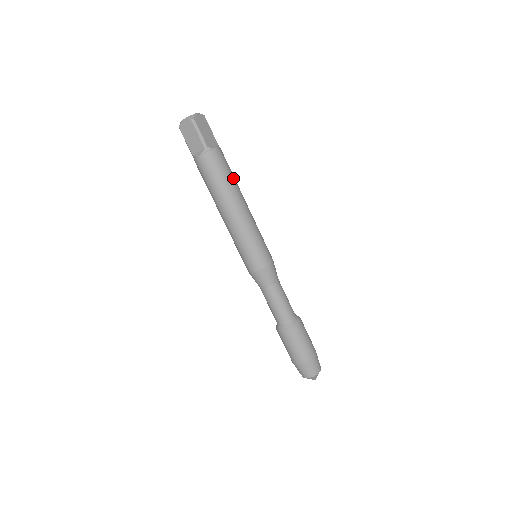
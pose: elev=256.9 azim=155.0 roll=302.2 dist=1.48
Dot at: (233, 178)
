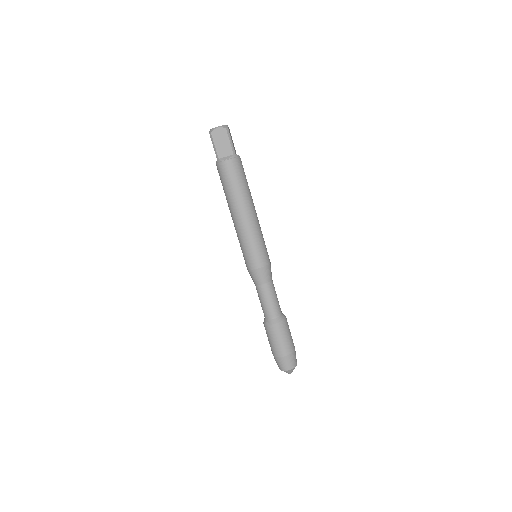
Dot at: occluded
